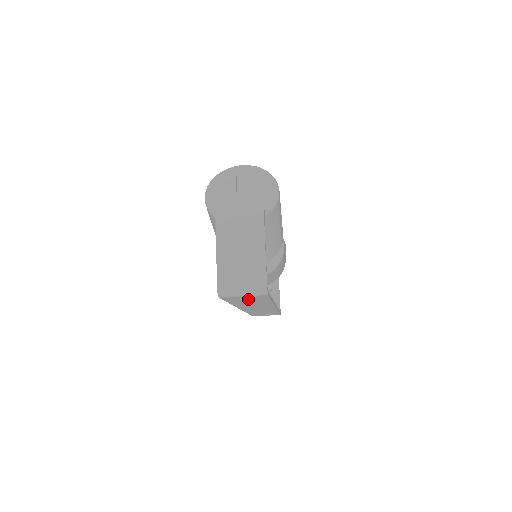
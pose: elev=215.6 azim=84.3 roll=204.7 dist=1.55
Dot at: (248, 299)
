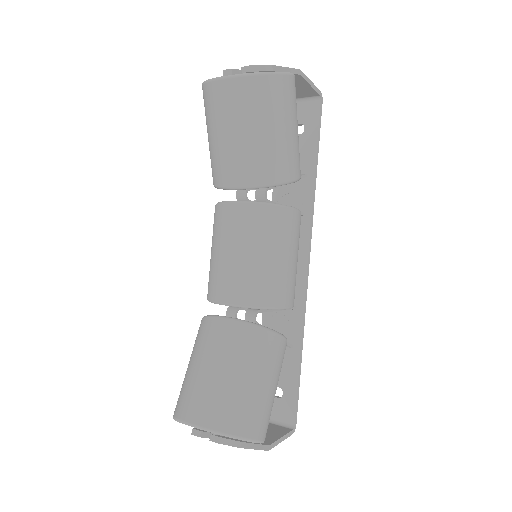
Dot at: (279, 386)
